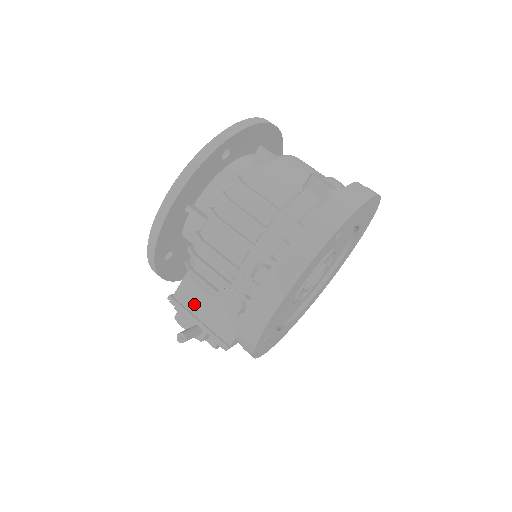
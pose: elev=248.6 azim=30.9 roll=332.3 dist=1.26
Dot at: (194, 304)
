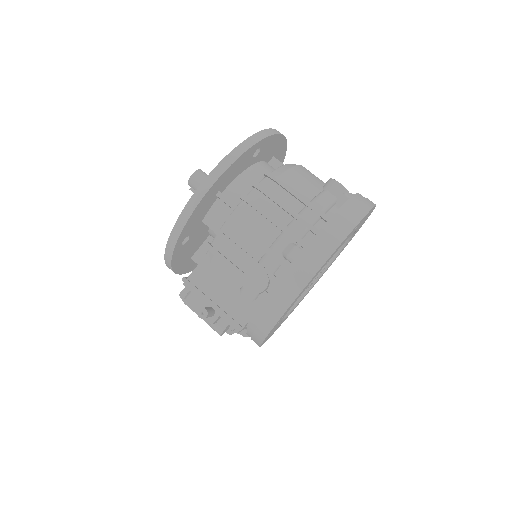
Dot at: (210, 286)
